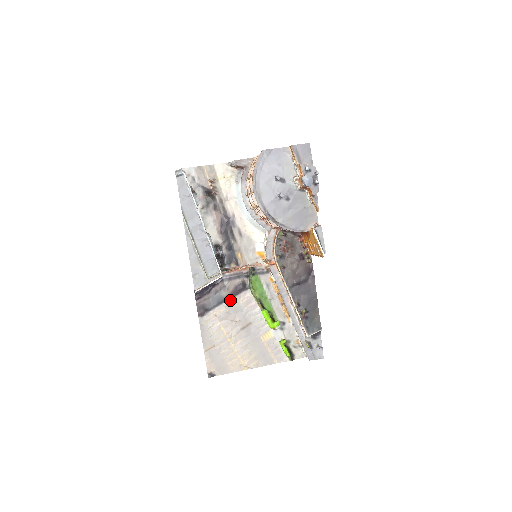
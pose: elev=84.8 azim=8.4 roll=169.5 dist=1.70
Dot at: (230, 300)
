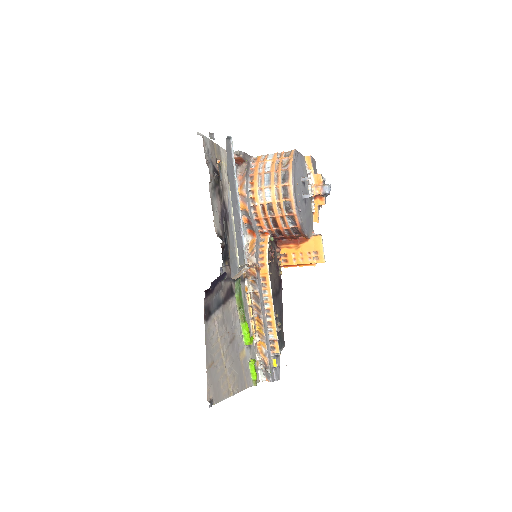
Dot at: (224, 305)
